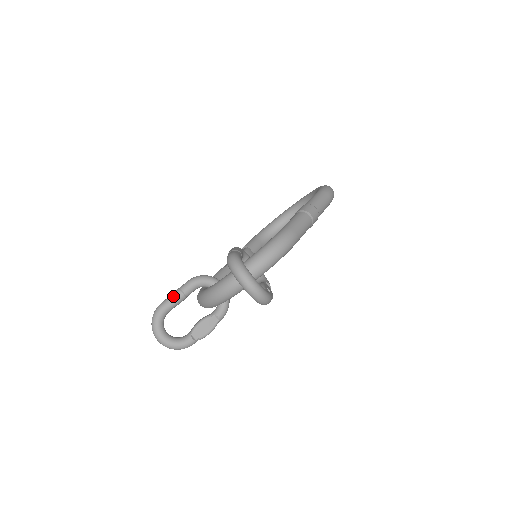
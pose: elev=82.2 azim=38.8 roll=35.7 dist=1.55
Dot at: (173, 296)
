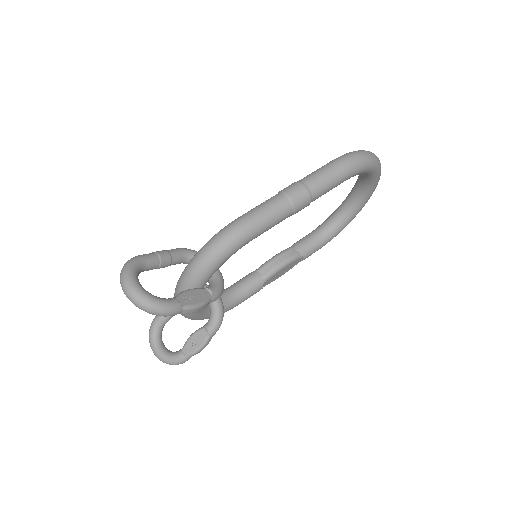
Dot at: occluded
